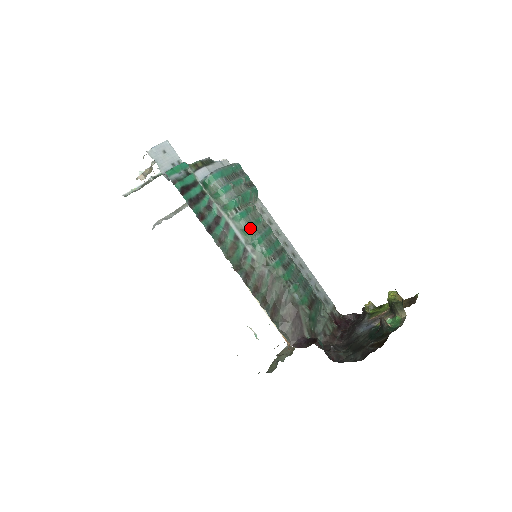
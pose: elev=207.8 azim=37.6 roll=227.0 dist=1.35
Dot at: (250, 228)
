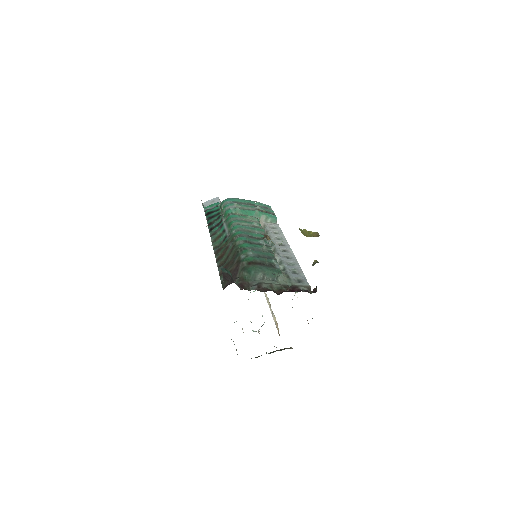
Dot at: (233, 222)
